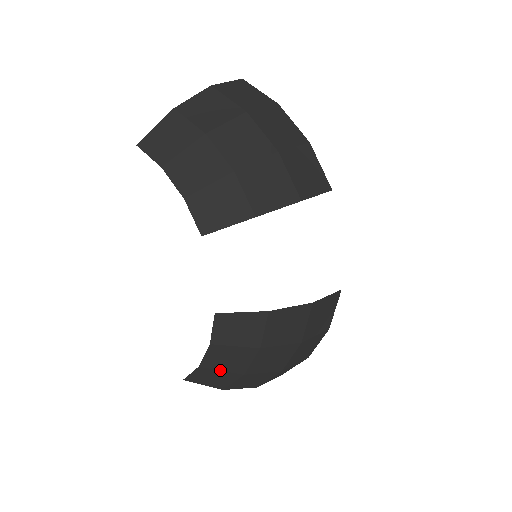
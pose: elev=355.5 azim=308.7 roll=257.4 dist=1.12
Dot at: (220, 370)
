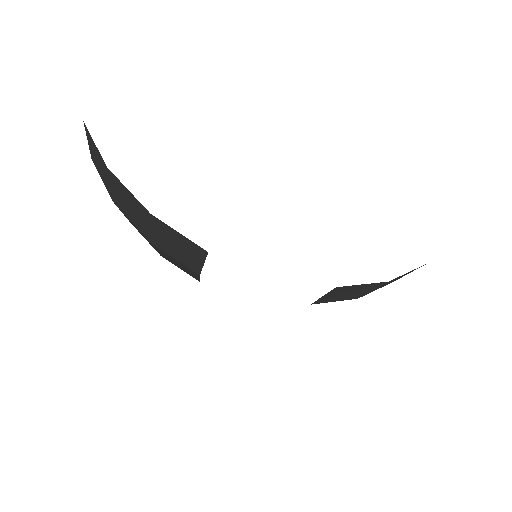
Dot at: occluded
